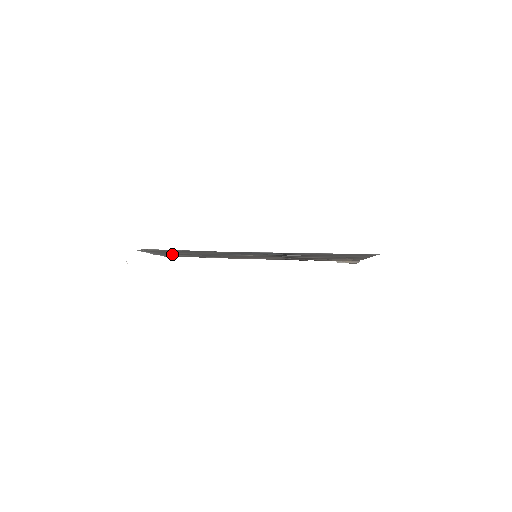
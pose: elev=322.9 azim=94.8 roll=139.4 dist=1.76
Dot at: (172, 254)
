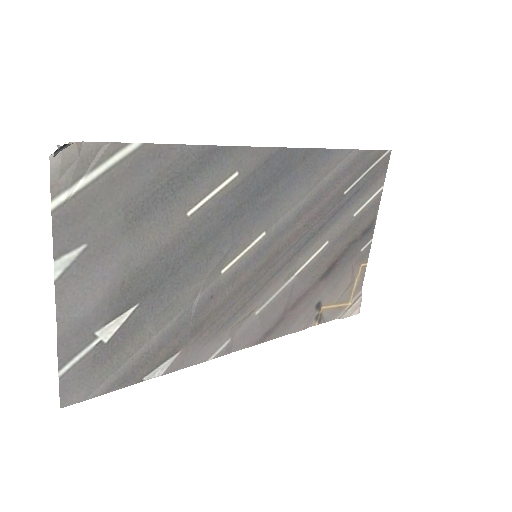
Dot at: (112, 275)
